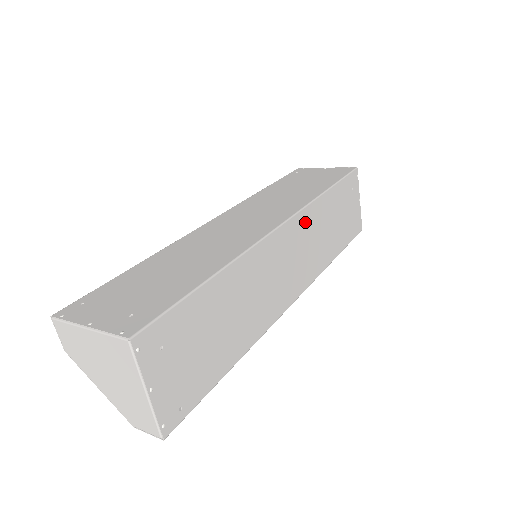
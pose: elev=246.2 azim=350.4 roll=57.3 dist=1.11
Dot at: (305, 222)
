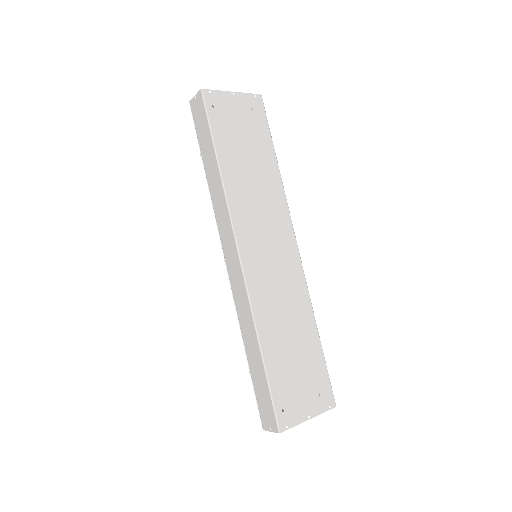
Dot at: occluded
